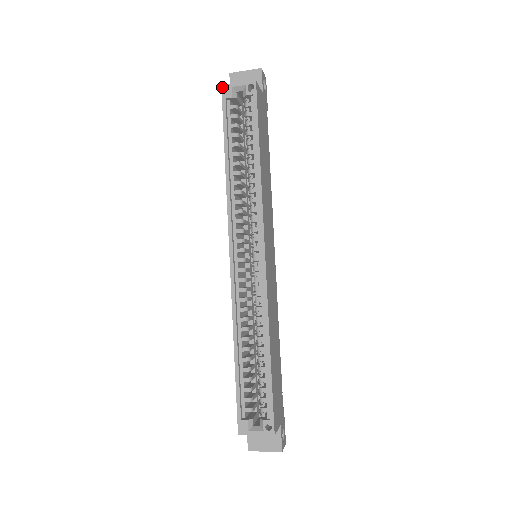
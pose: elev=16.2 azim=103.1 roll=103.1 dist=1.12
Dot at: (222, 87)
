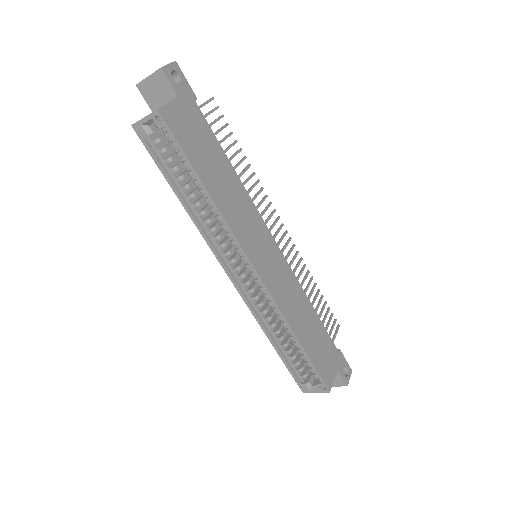
Dot at: (133, 128)
